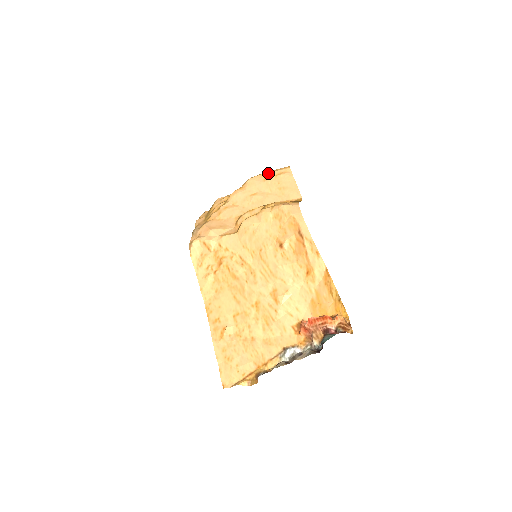
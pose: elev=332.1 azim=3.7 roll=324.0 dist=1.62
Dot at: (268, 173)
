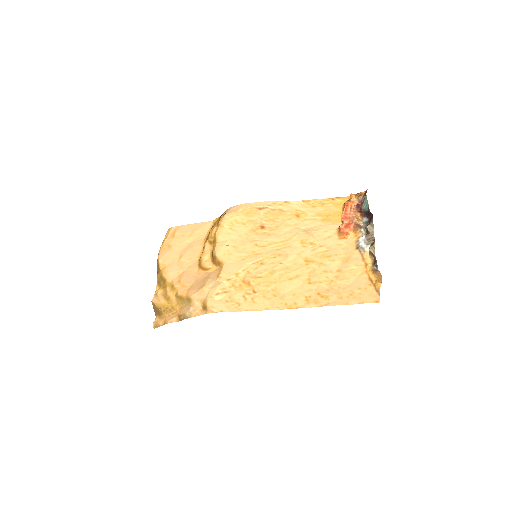
Dot at: (164, 244)
